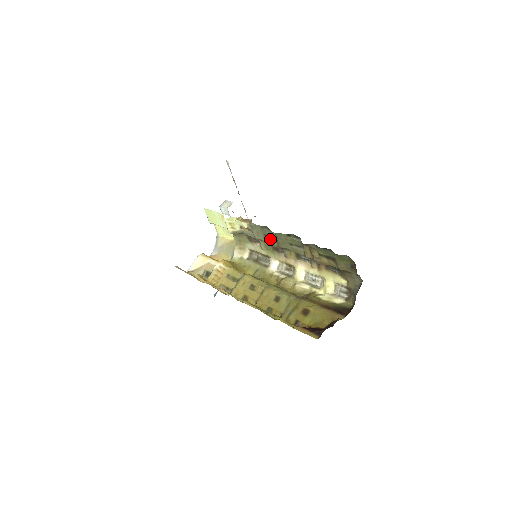
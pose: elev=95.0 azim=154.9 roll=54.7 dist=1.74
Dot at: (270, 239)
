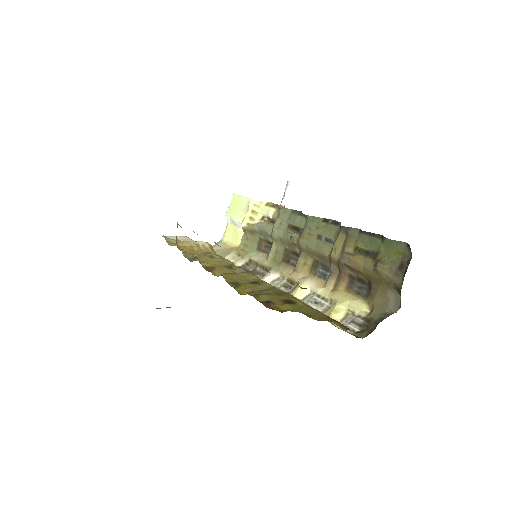
Dot at: (293, 232)
